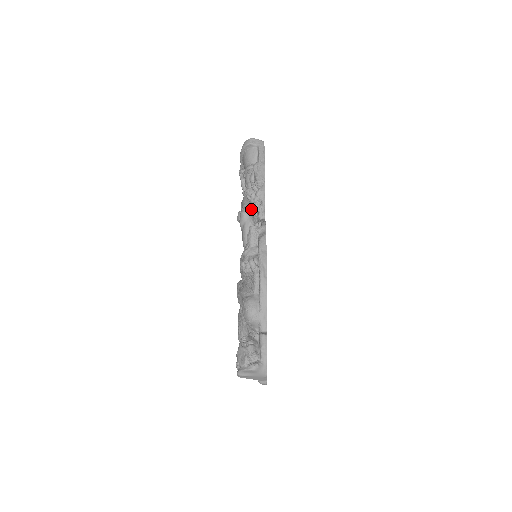
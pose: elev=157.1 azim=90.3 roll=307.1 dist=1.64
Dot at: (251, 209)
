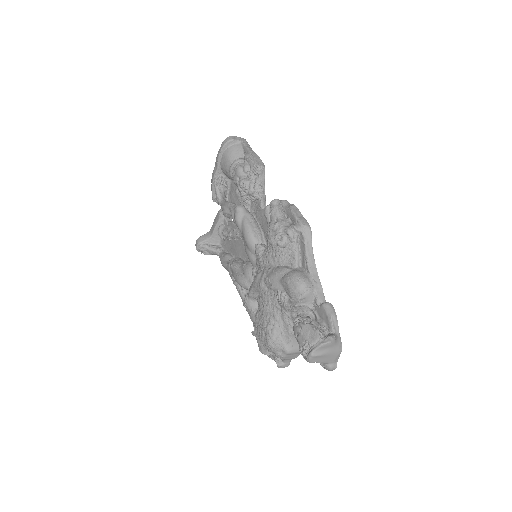
Dot at: occluded
